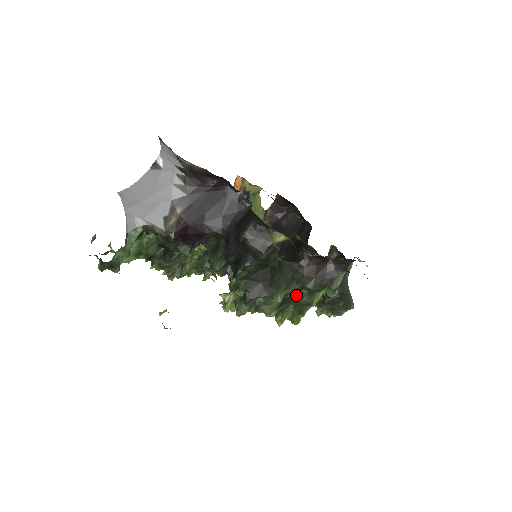
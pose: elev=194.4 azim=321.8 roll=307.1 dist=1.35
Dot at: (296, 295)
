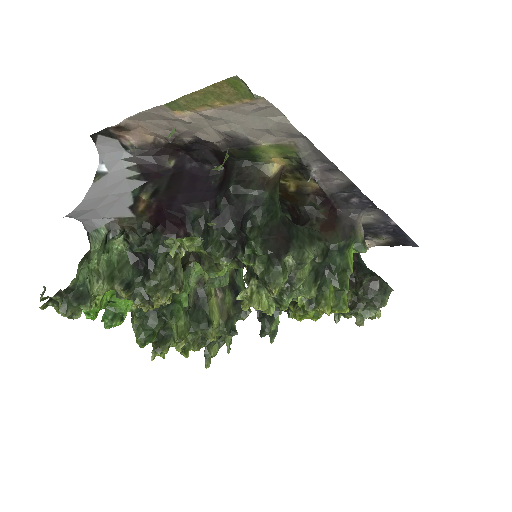
Dot at: (326, 259)
